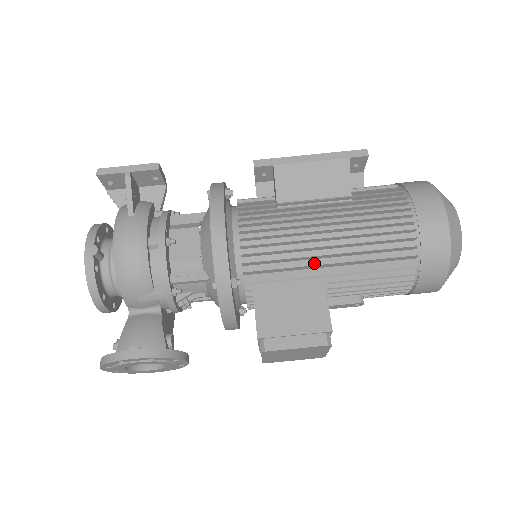
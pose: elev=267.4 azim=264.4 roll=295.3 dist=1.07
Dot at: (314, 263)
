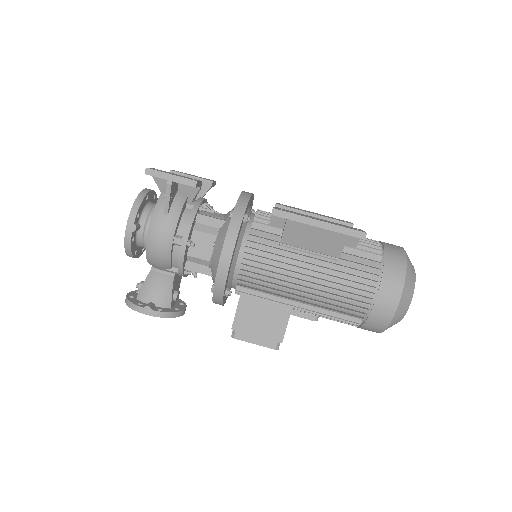
Dot at: (288, 298)
